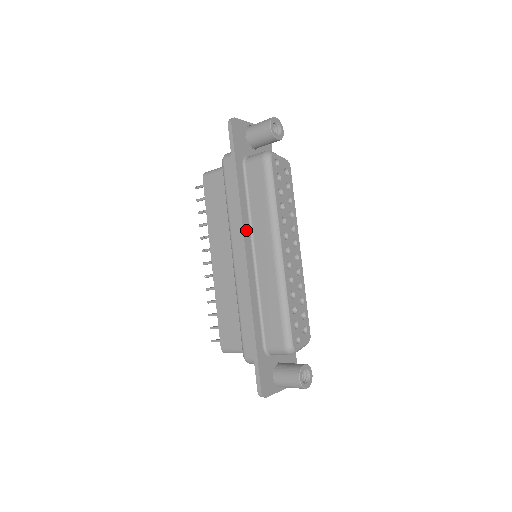
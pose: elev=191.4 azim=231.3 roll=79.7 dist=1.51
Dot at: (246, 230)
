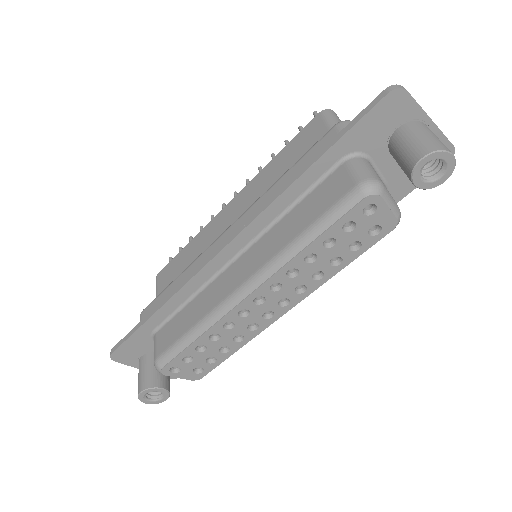
Dot at: (254, 228)
